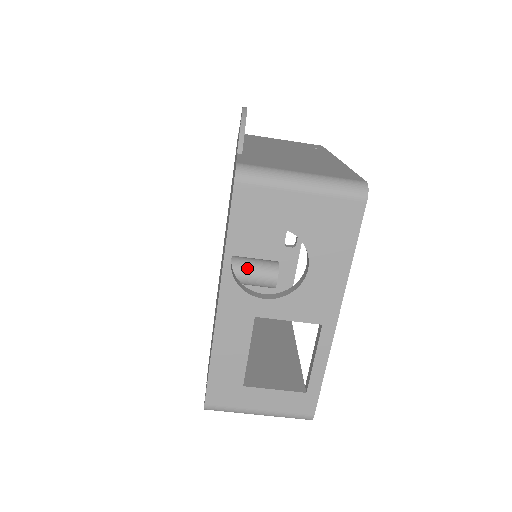
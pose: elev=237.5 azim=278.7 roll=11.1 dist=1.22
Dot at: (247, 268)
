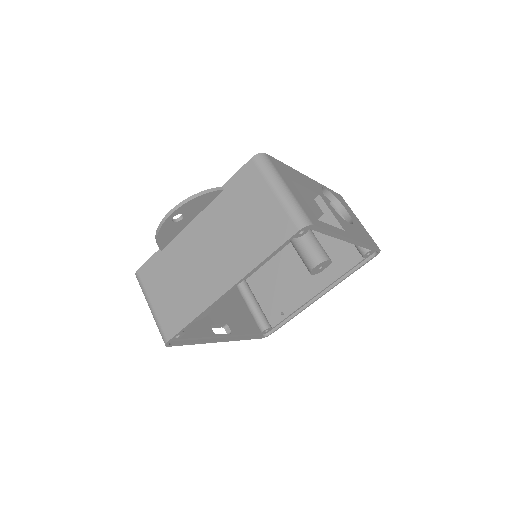
Dot at: occluded
